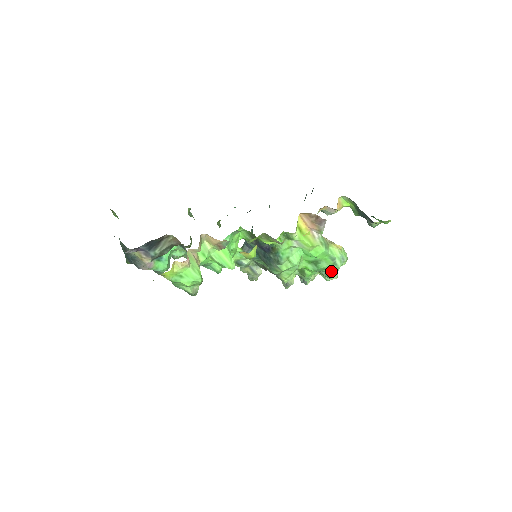
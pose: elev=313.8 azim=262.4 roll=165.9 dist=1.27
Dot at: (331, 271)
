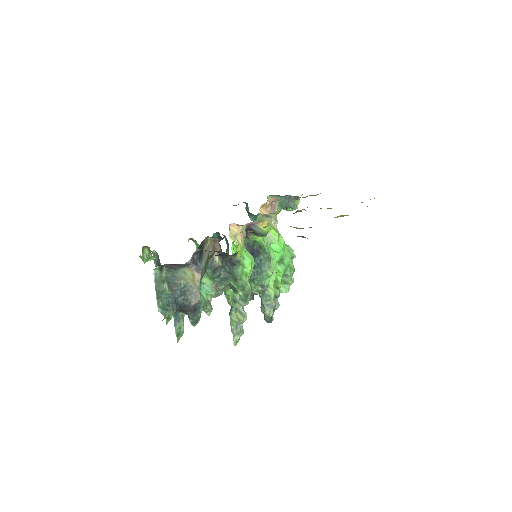
Dot at: (292, 266)
